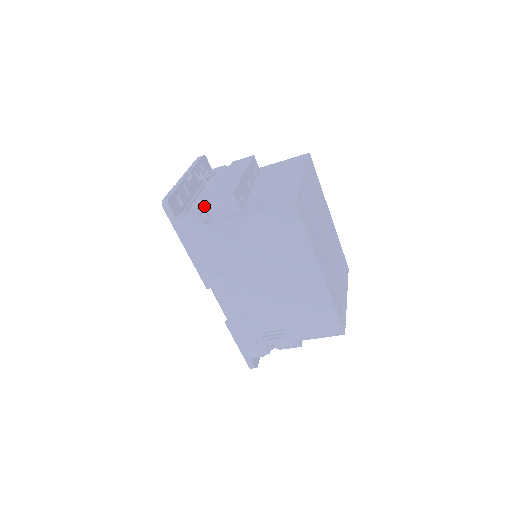
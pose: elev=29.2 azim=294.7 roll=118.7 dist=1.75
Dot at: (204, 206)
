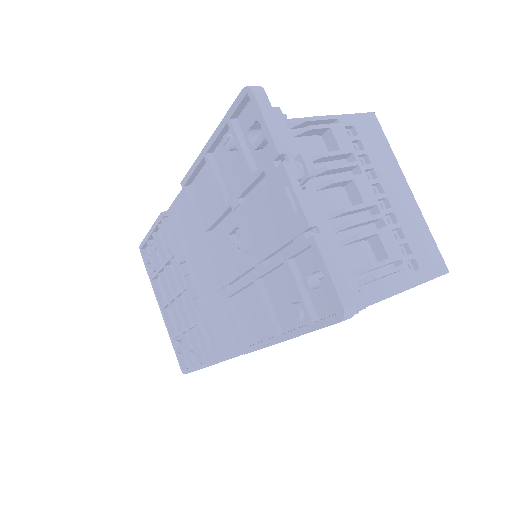
Dot at: (353, 279)
